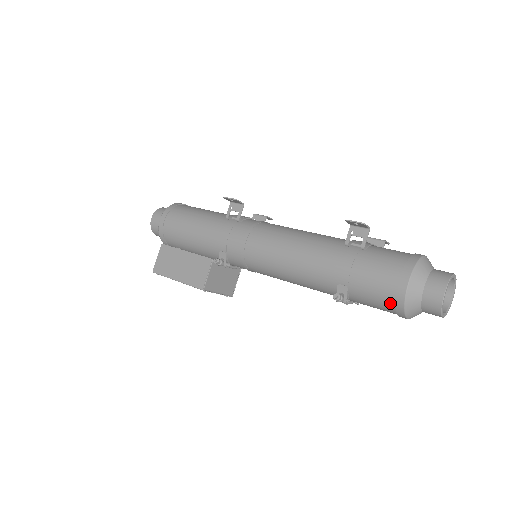
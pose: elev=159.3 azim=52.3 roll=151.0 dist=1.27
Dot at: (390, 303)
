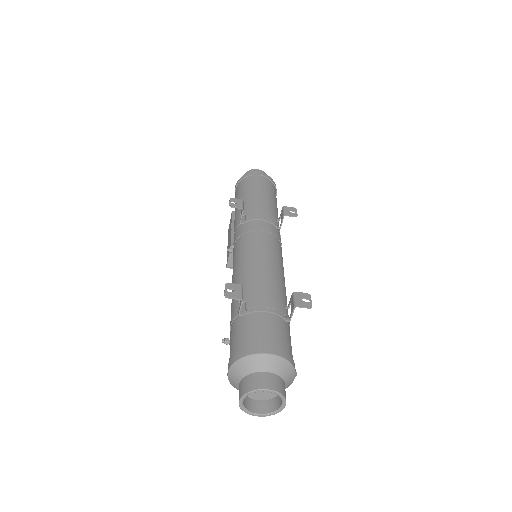
Dot at: occluded
